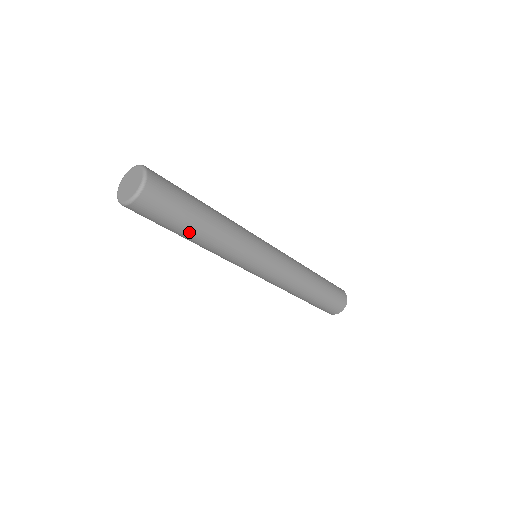
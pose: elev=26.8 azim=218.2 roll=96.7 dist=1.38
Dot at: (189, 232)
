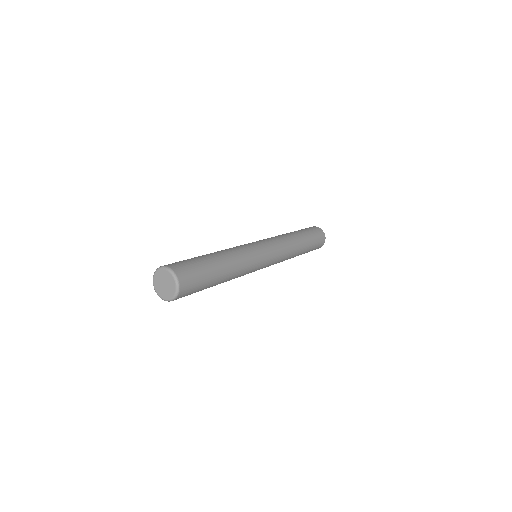
Dot at: (216, 283)
